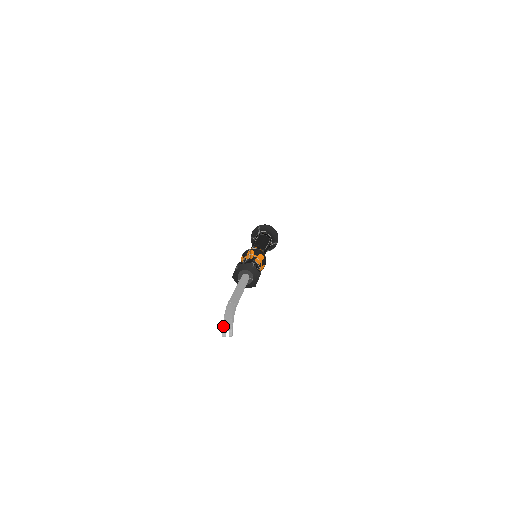
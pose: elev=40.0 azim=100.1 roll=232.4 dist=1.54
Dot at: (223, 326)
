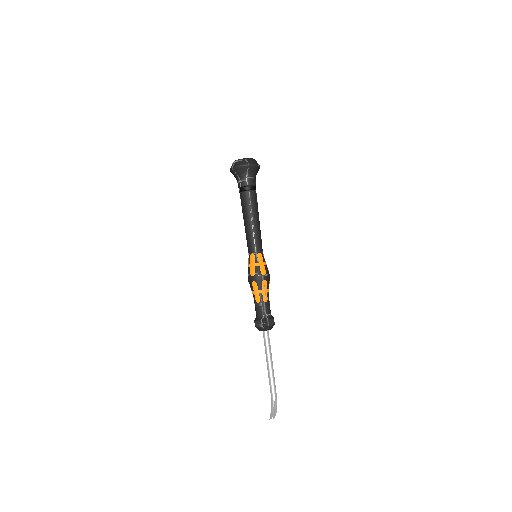
Dot at: (272, 416)
